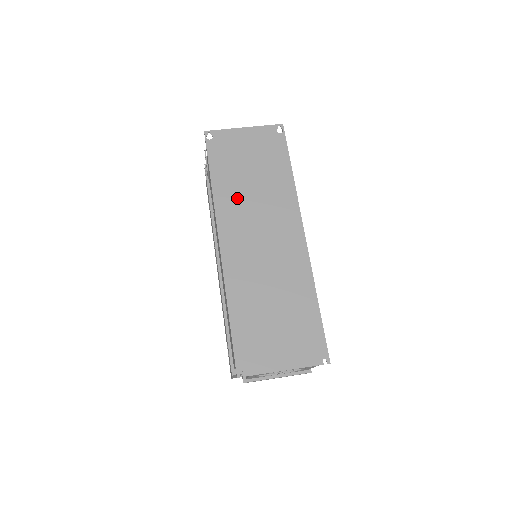
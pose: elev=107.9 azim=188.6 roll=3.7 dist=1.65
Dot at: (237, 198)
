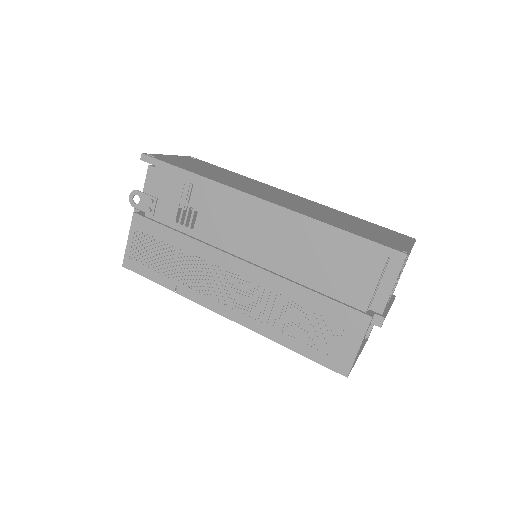
Dot at: (227, 180)
